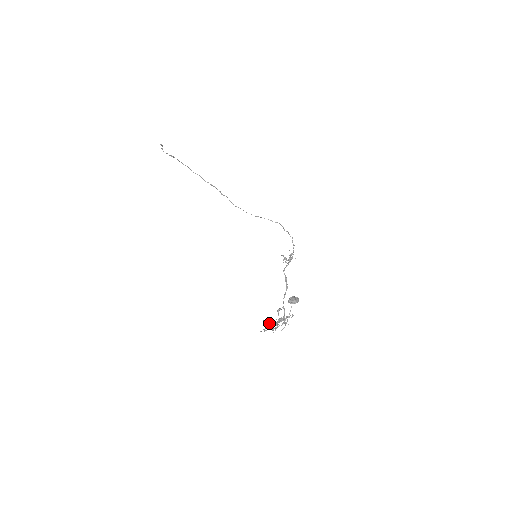
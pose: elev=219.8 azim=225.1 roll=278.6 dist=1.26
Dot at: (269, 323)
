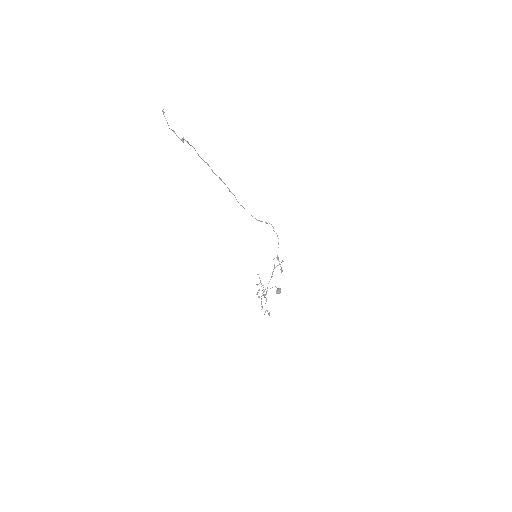
Dot at: occluded
